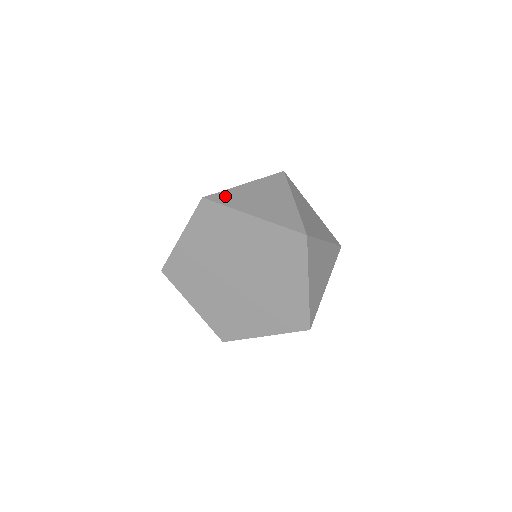
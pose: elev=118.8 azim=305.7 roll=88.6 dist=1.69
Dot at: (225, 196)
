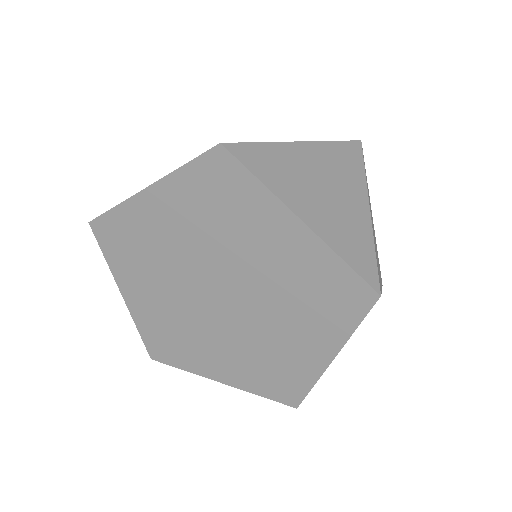
Dot at: (262, 156)
